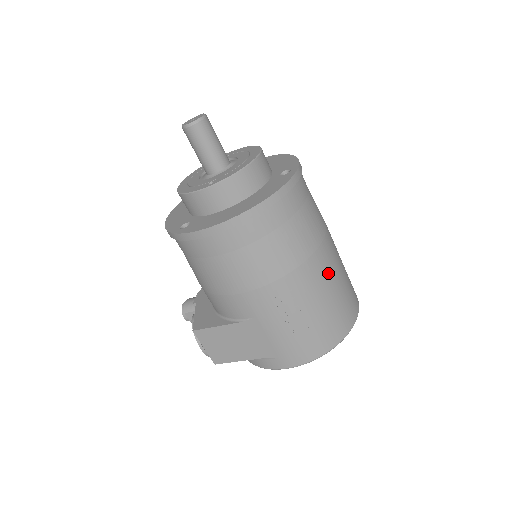
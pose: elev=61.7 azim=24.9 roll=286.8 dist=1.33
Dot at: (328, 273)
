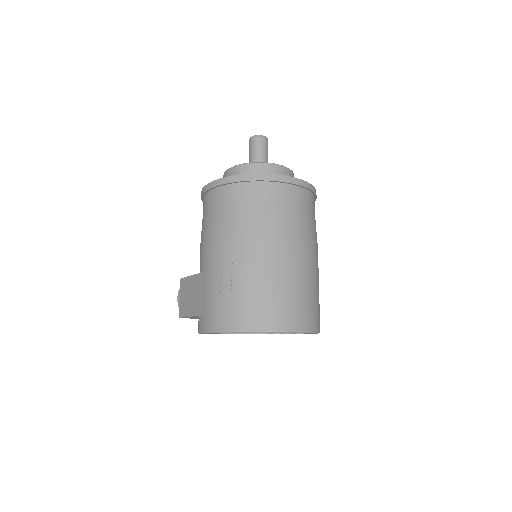
Dot at: (273, 264)
